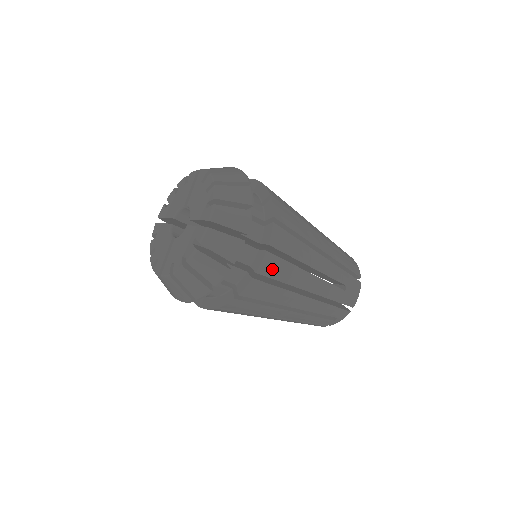
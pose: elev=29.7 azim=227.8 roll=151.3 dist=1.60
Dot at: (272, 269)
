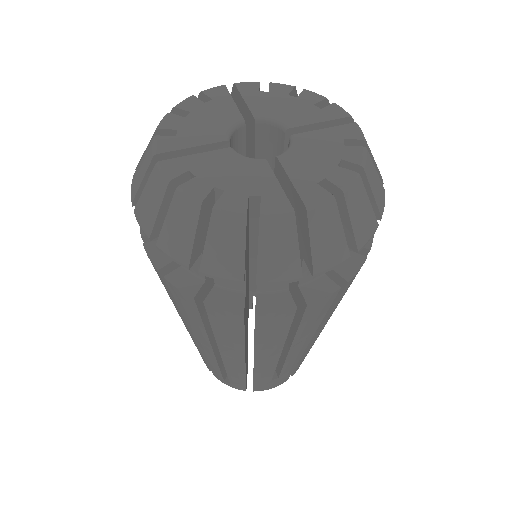
Dot at: occluded
